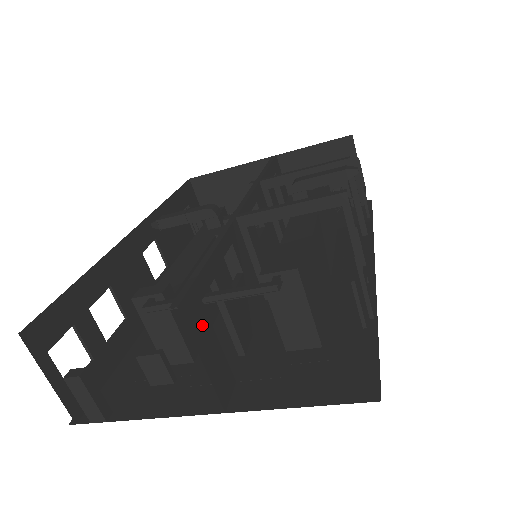
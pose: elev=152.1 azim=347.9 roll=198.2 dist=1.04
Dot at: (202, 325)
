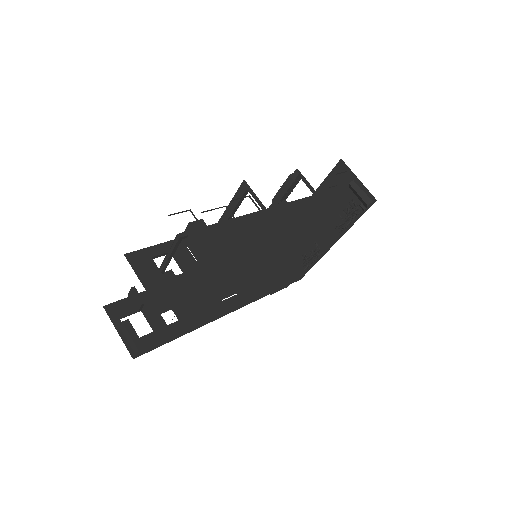
Dot at: (148, 268)
